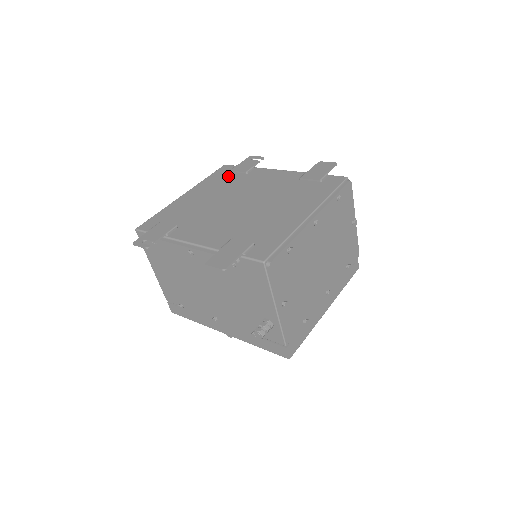
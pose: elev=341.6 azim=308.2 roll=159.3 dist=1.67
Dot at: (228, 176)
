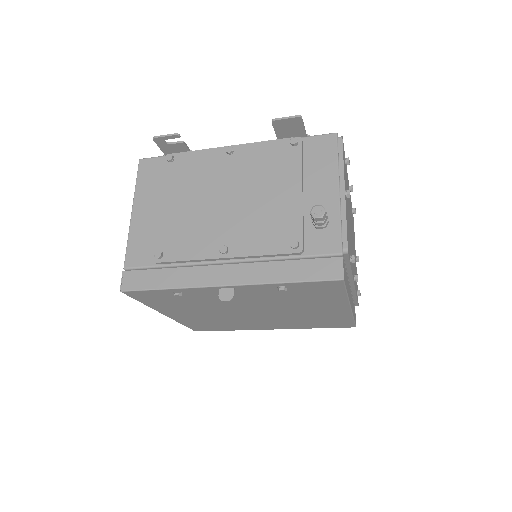
Dot at: occluded
